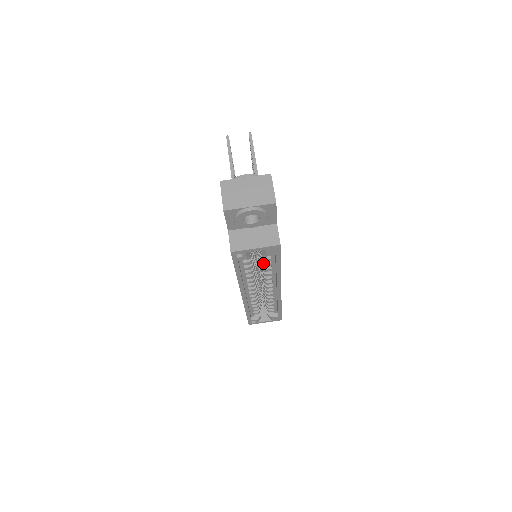
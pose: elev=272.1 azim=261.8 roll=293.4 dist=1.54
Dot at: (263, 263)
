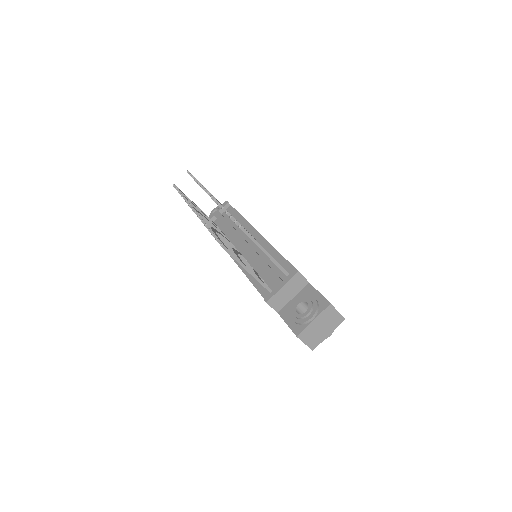
Dot at: occluded
